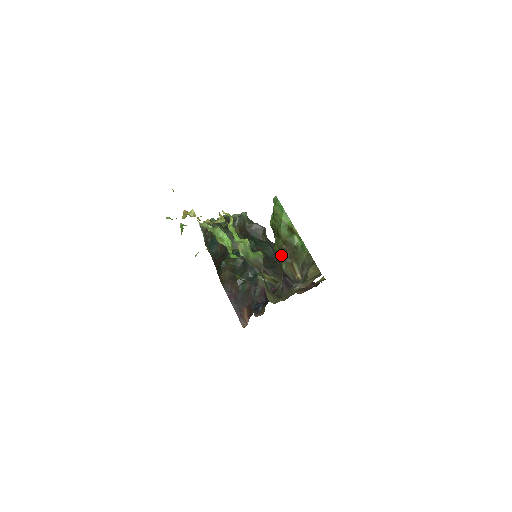
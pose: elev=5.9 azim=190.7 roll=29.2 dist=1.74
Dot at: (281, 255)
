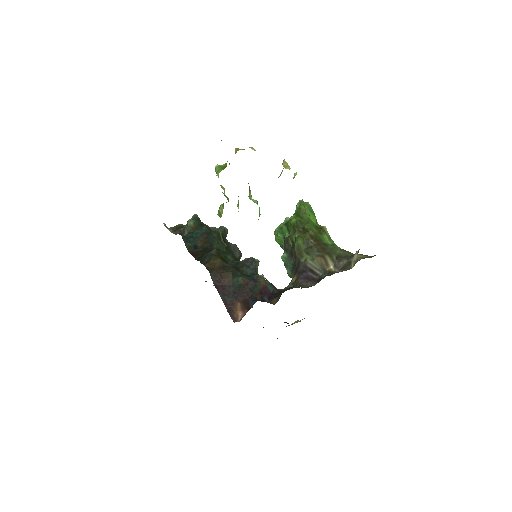
Dot at: (305, 249)
